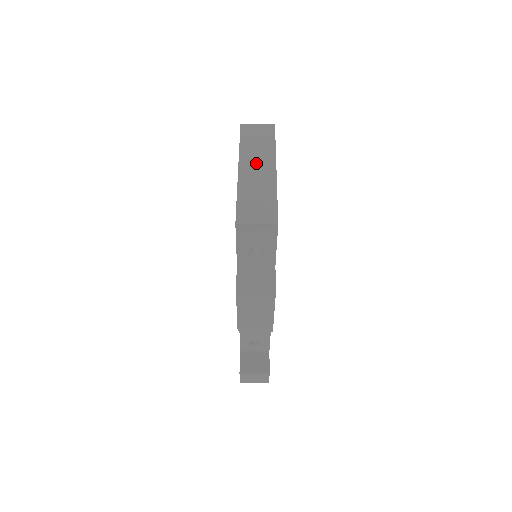
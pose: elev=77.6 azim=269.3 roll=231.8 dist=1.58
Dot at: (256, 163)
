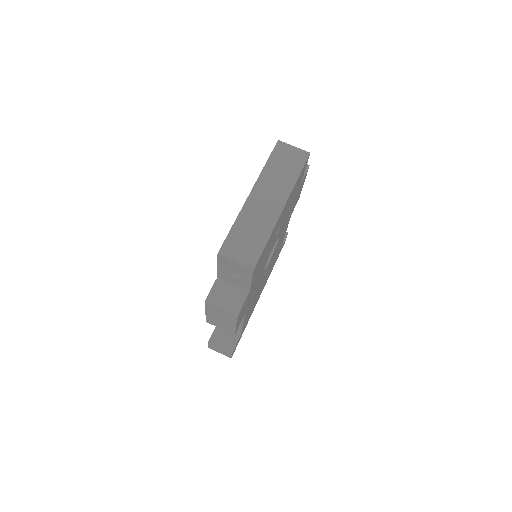
Dot at: (269, 193)
